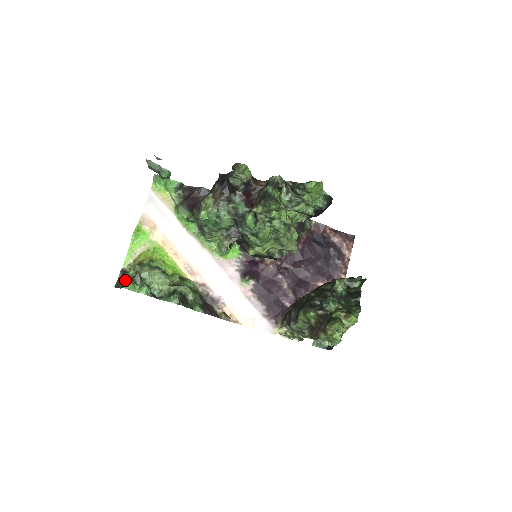
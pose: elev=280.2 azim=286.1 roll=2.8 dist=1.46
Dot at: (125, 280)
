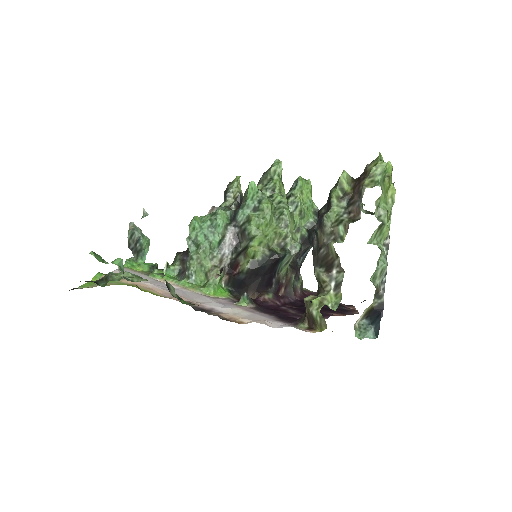
Dot at: occluded
